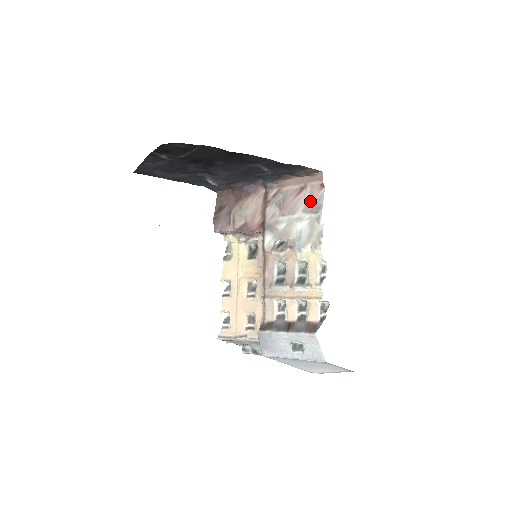
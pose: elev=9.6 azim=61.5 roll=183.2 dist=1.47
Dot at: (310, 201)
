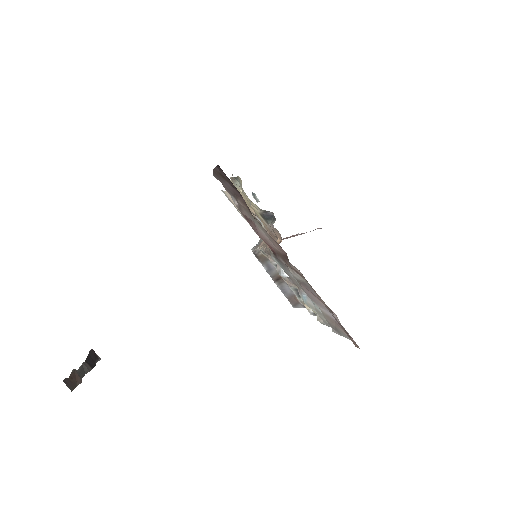
Dot at: (333, 322)
